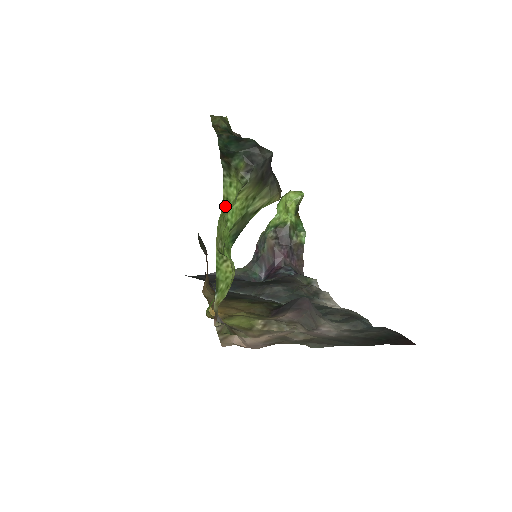
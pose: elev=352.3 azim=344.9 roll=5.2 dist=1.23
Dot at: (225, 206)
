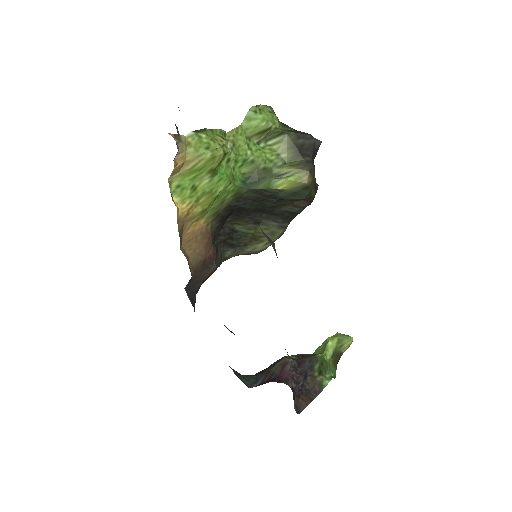
Dot at: (255, 111)
